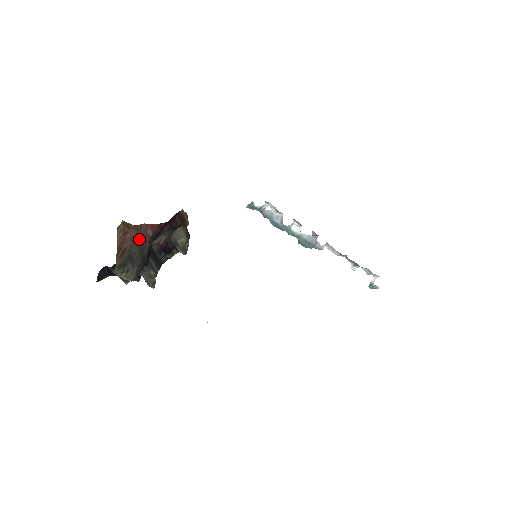
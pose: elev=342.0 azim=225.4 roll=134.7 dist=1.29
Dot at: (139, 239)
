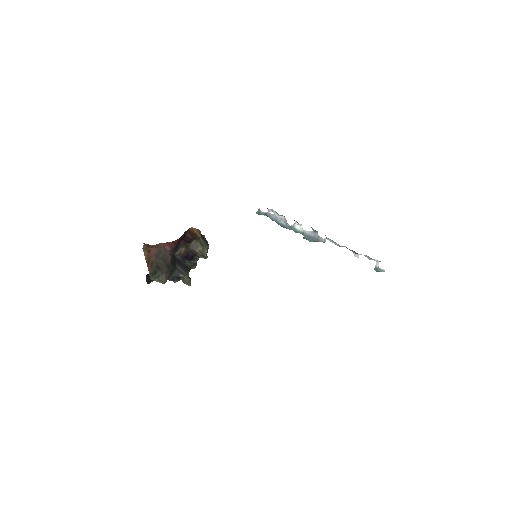
Dot at: (161, 254)
